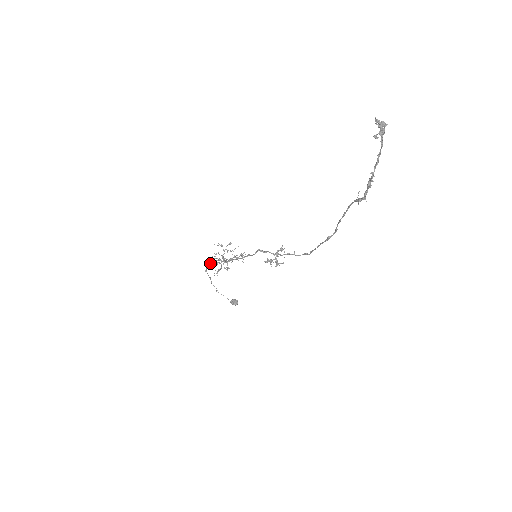
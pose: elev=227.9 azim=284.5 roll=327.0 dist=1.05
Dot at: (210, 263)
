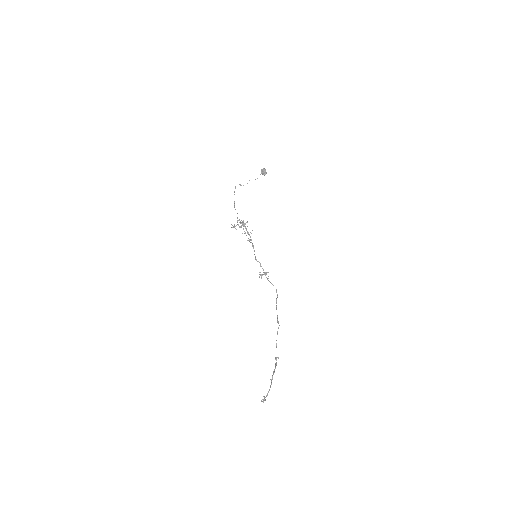
Dot at: (233, 227)
